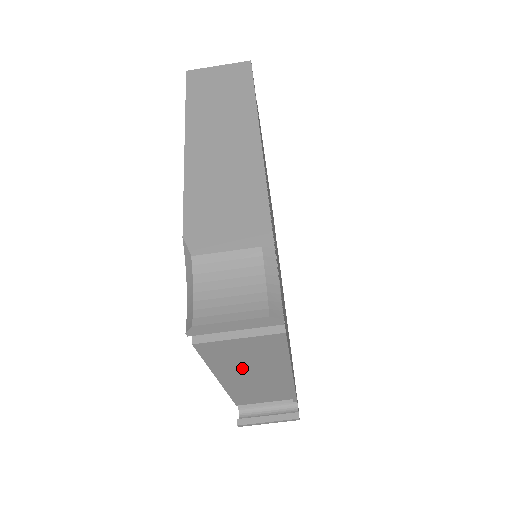
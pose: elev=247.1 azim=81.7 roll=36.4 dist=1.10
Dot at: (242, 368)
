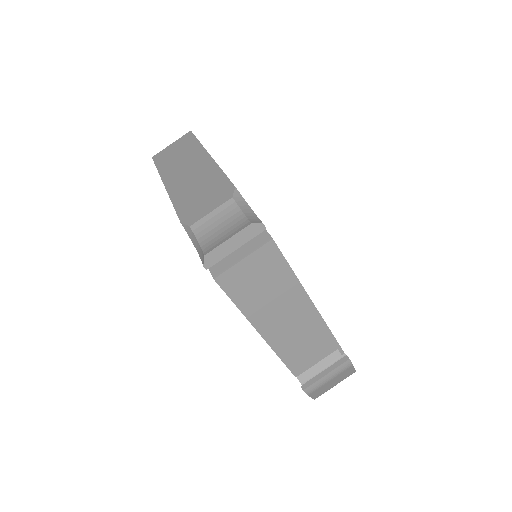
Dot at: (268, 305)
